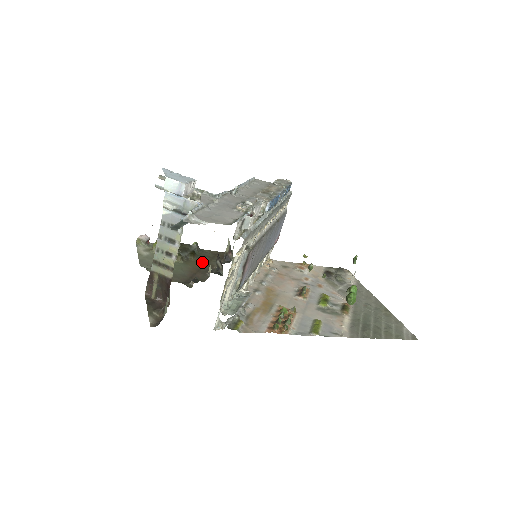
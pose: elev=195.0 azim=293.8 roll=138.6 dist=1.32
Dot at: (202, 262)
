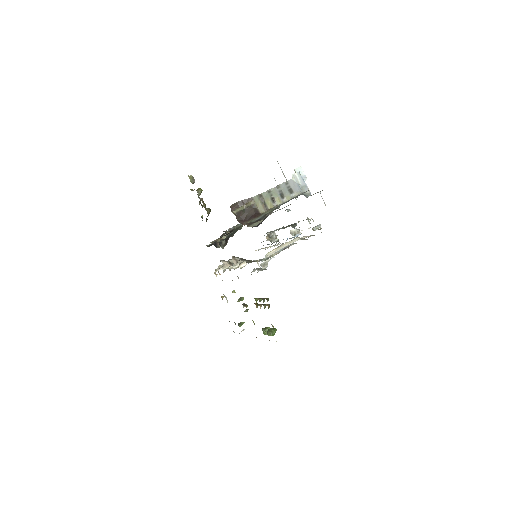
Dot at: occluded
